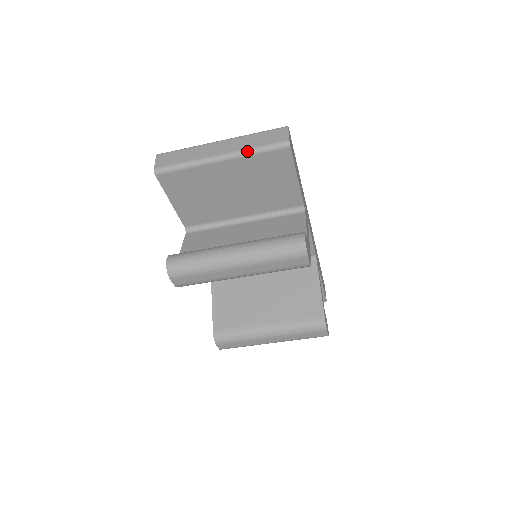
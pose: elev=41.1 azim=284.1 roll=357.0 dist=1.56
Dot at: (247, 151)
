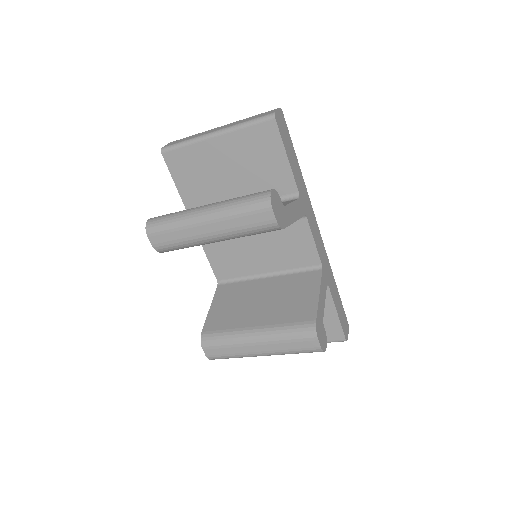
Dot at: (237, 125)
